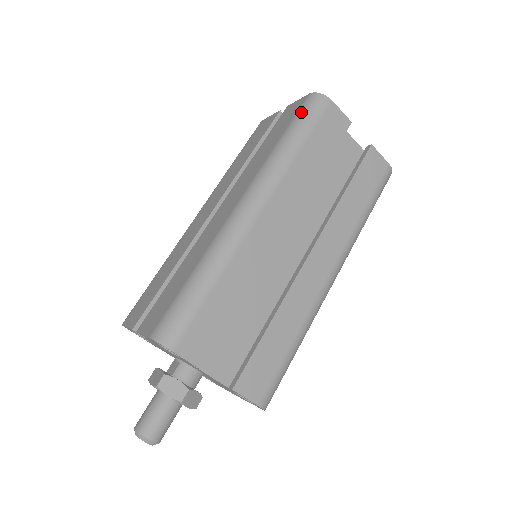
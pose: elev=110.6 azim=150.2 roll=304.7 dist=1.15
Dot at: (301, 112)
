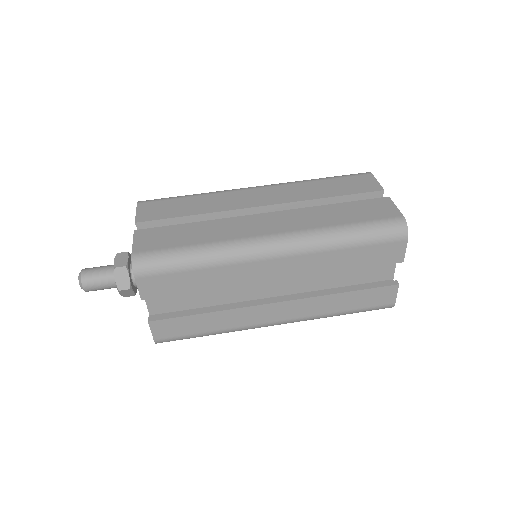
Dot at: (380, 224)
